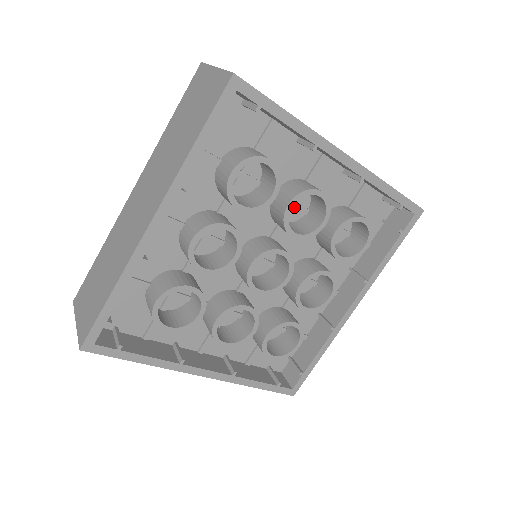
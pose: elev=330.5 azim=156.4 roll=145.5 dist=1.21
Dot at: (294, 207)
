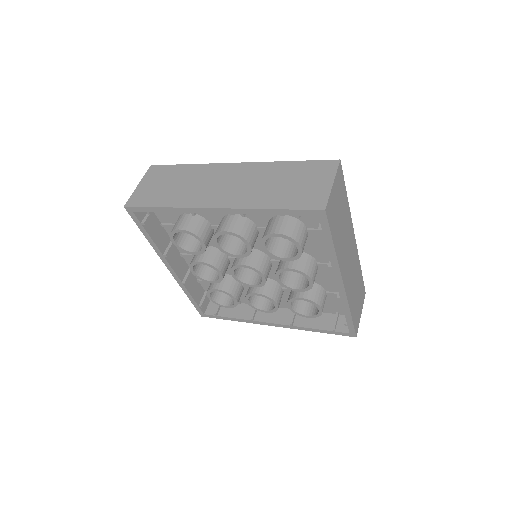
Dot at: occluded
